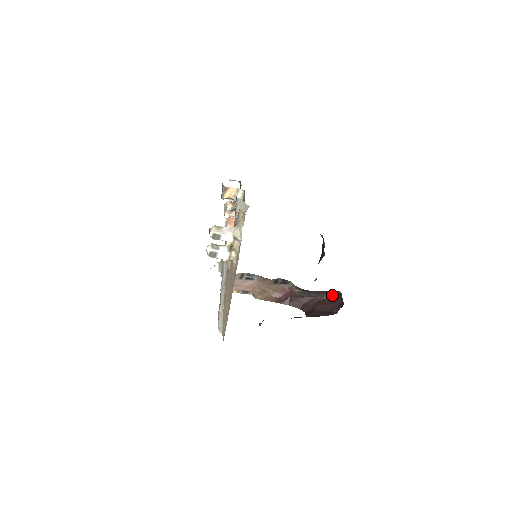
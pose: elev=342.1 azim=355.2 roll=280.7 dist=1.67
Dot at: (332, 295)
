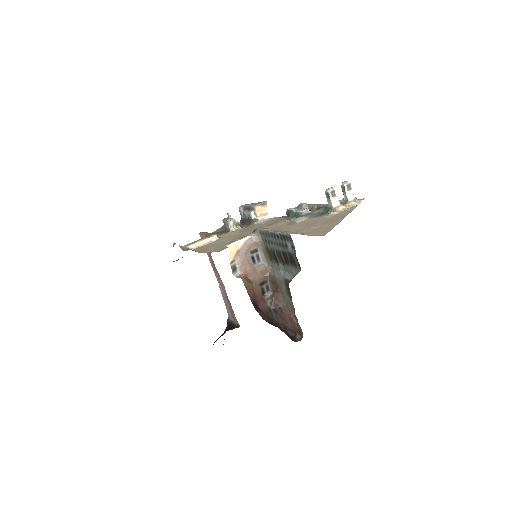
Dot at: (286, 332)
